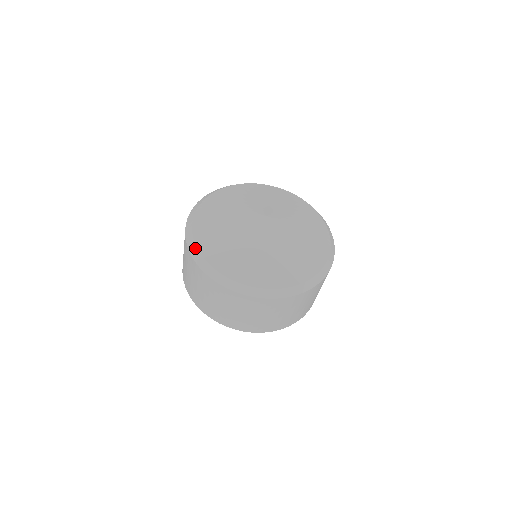
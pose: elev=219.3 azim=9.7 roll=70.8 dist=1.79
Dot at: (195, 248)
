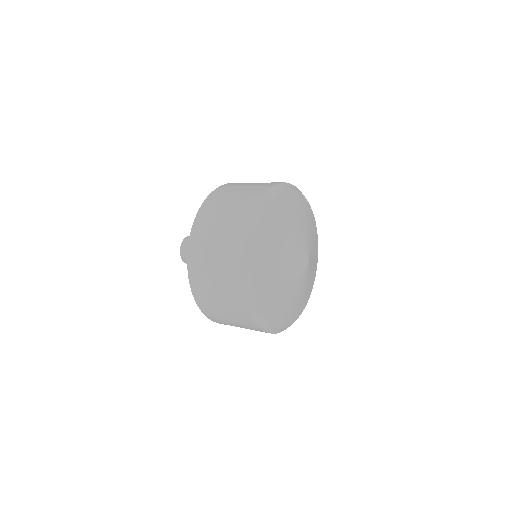
Dot at: (278, 330)
